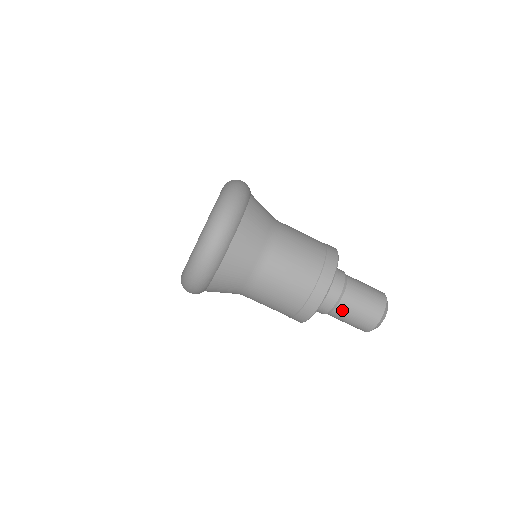
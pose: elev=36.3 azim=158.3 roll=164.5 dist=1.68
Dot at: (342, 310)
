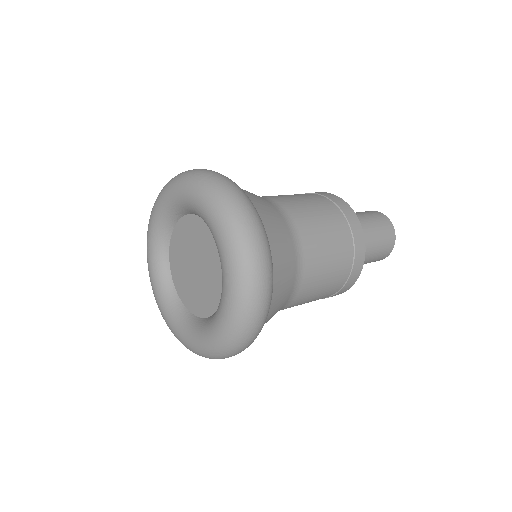
Dot at: occluded
